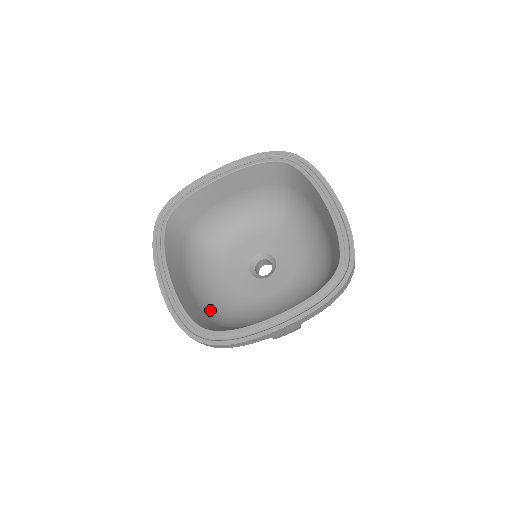
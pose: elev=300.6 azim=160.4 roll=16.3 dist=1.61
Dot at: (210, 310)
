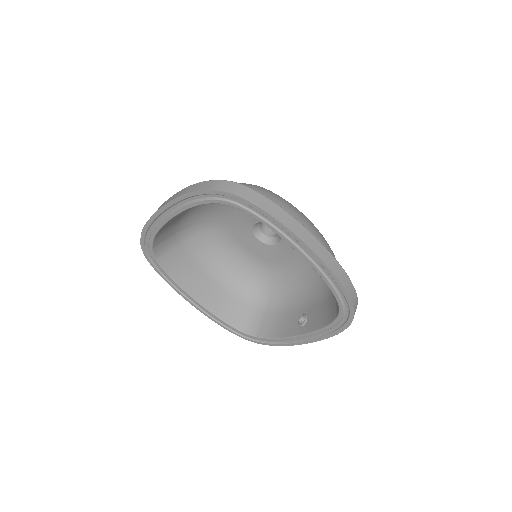
Dot at: (243, 289)
